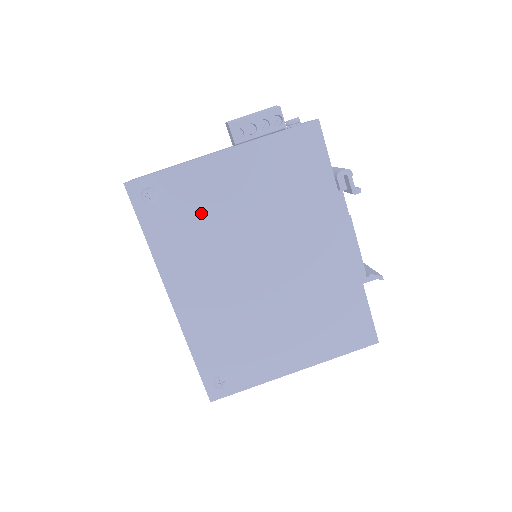
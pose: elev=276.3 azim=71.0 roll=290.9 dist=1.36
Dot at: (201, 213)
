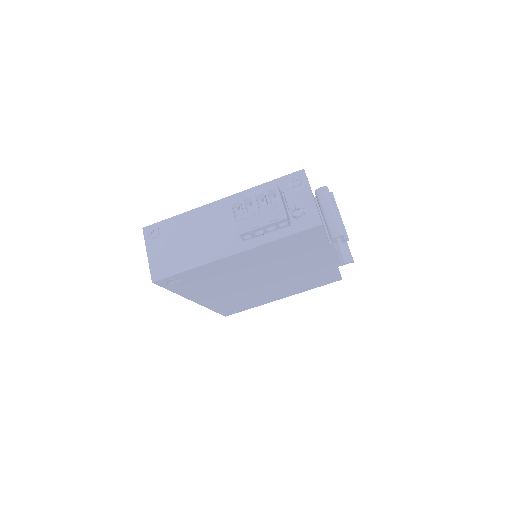
Dot at: (217, 276)
